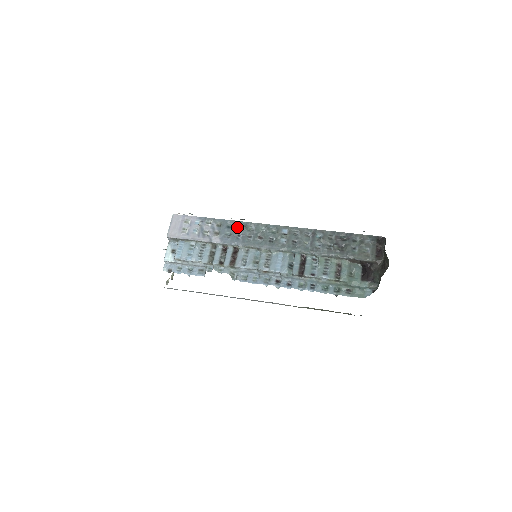
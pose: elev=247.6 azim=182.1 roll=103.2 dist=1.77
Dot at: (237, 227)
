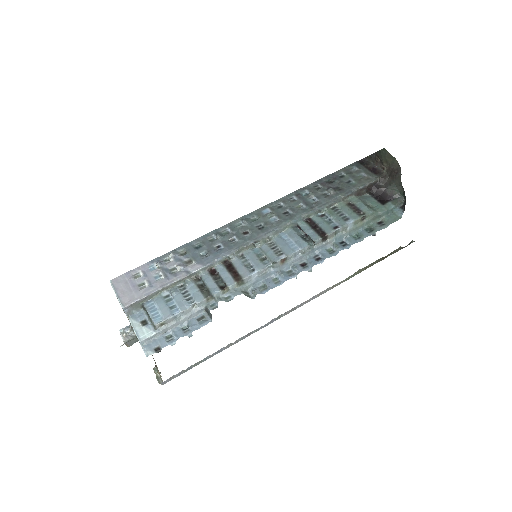
Dot at: (208, 241)
